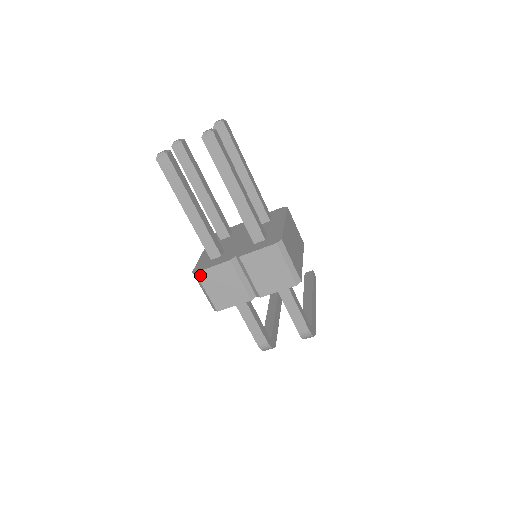
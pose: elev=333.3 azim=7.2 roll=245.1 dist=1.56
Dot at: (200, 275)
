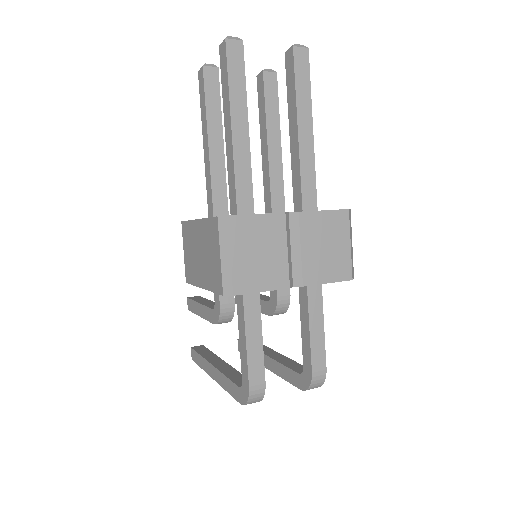
Dot at: (233, 222)
